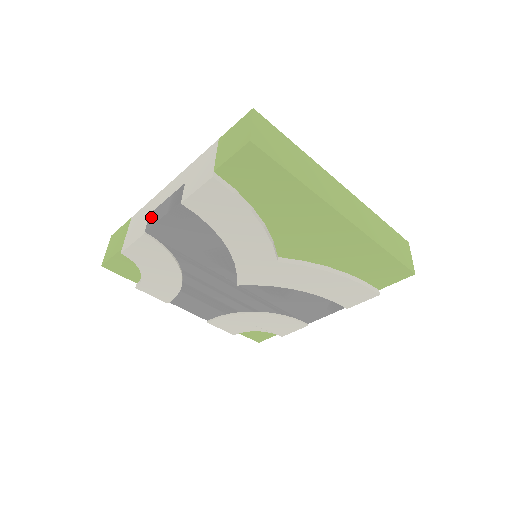
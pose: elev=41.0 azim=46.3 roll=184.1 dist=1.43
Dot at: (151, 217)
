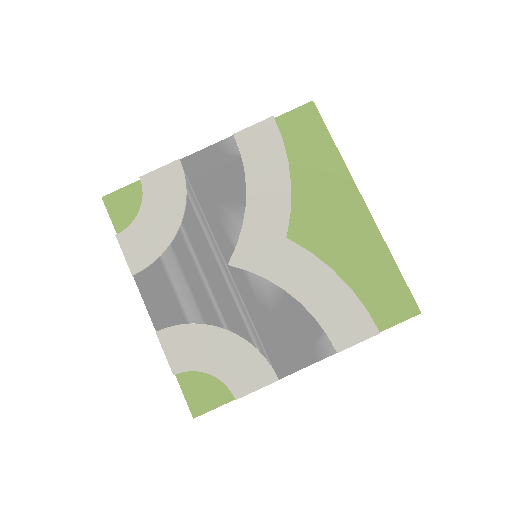
Dot at: occluded
